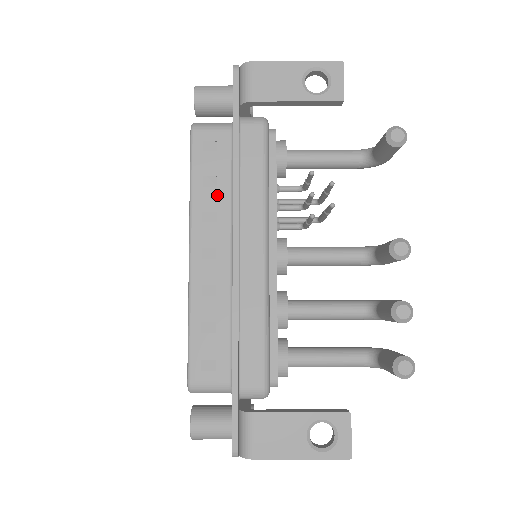
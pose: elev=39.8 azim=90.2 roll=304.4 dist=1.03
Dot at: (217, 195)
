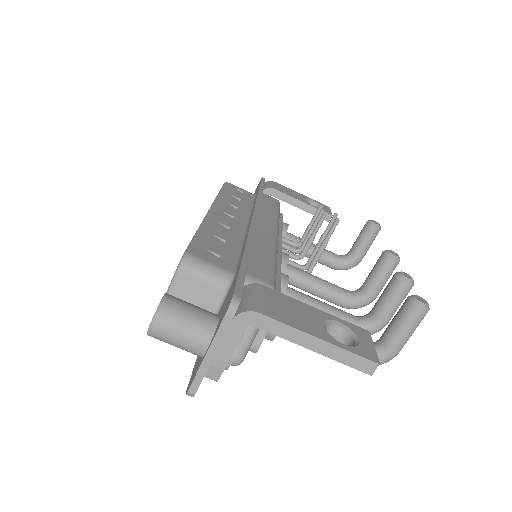
Dot at: (239, 203)
